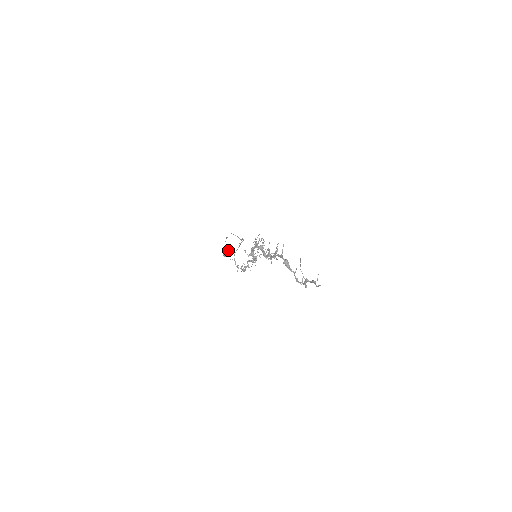
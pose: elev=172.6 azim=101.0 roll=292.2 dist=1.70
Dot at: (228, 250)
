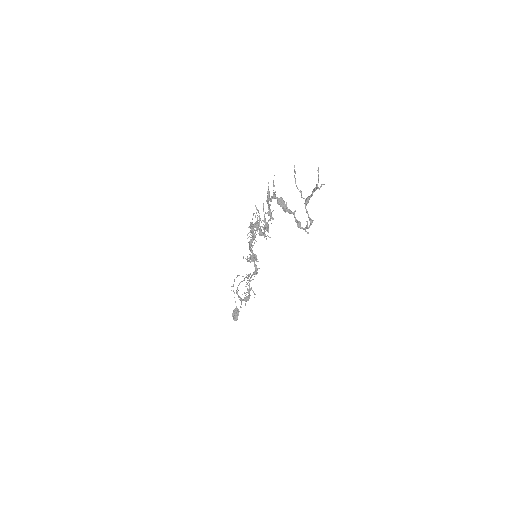
Dot at: (239, 311)
